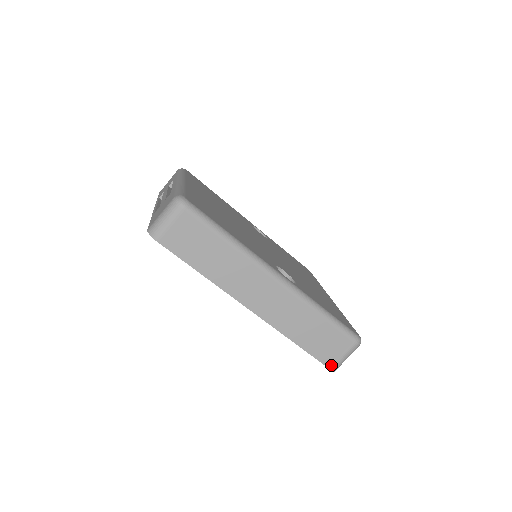
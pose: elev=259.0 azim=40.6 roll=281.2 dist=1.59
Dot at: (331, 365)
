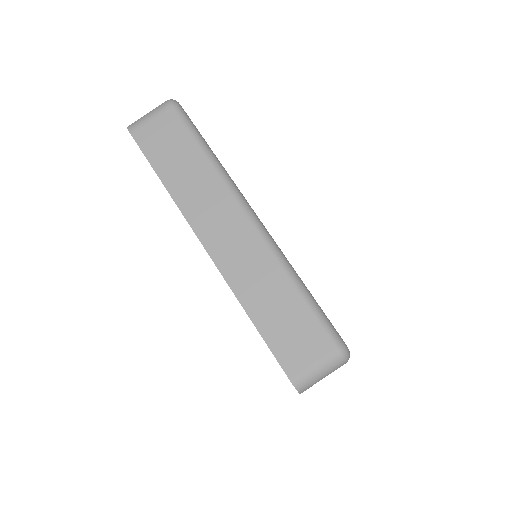
Dot at: (293, 373)
